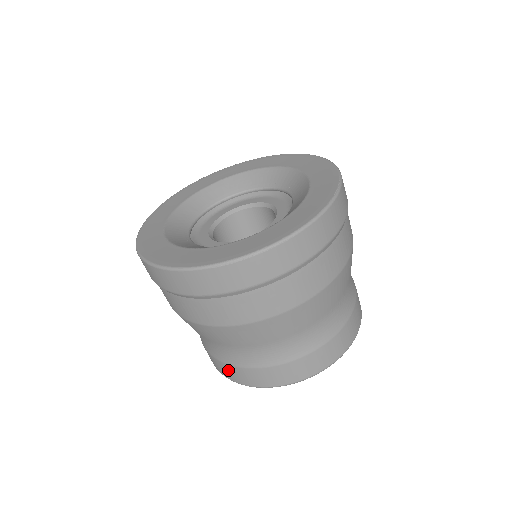
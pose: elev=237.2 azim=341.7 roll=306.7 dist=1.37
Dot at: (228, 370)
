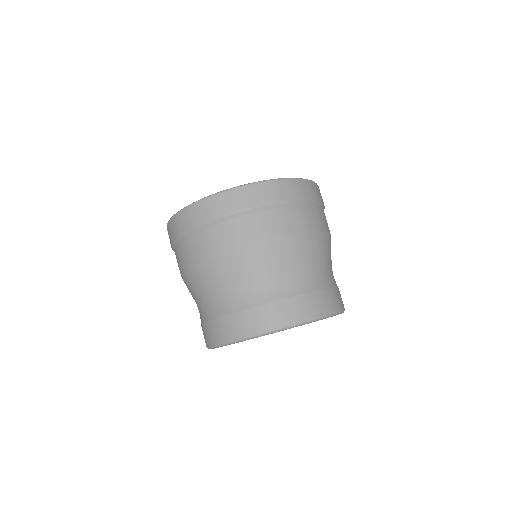
Dot at: (214, 329)
